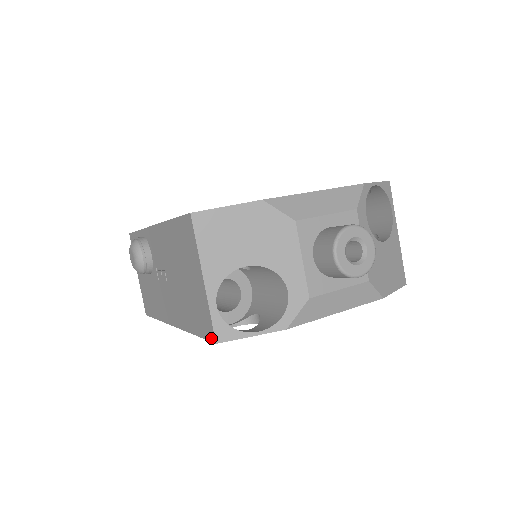
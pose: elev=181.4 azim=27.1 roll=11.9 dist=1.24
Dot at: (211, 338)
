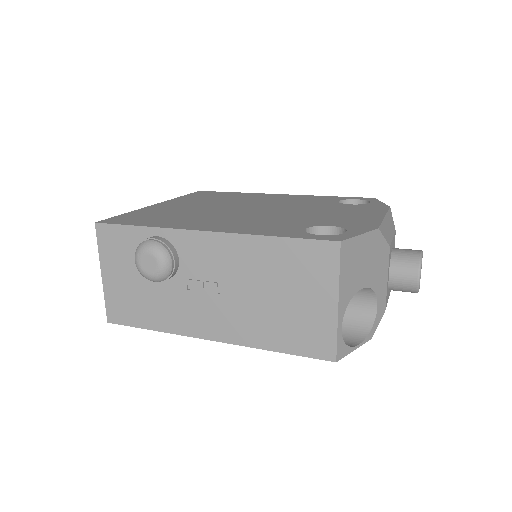
Dot at: (326, 357)
